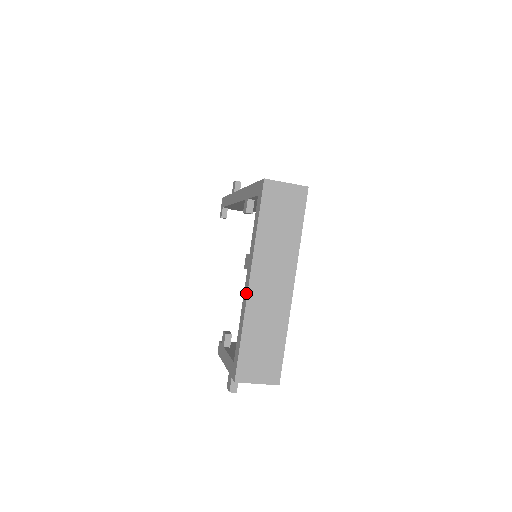
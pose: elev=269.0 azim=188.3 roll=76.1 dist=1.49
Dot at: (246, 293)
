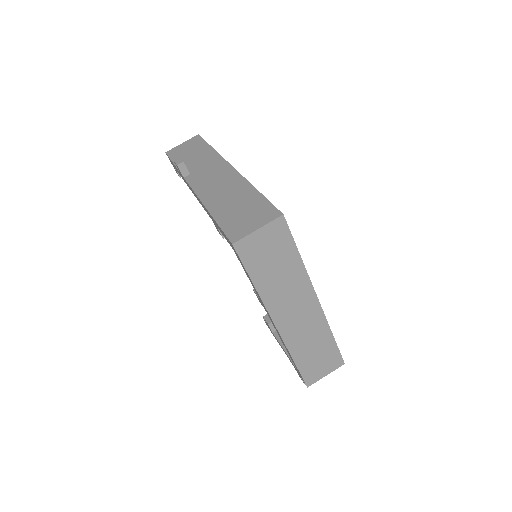
Dot at: (278, 333)
